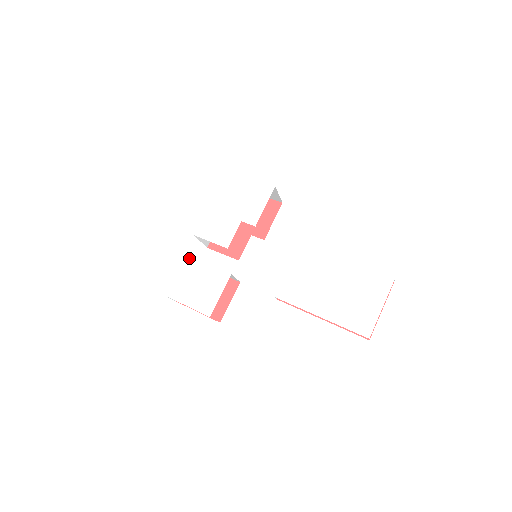
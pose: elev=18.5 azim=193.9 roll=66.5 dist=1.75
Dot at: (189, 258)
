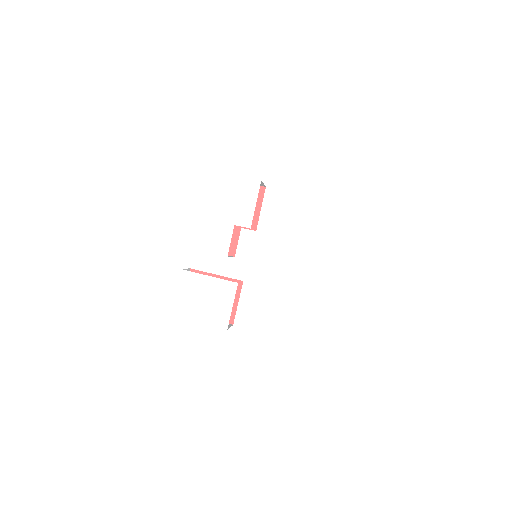
Dot at: (189, 273)
